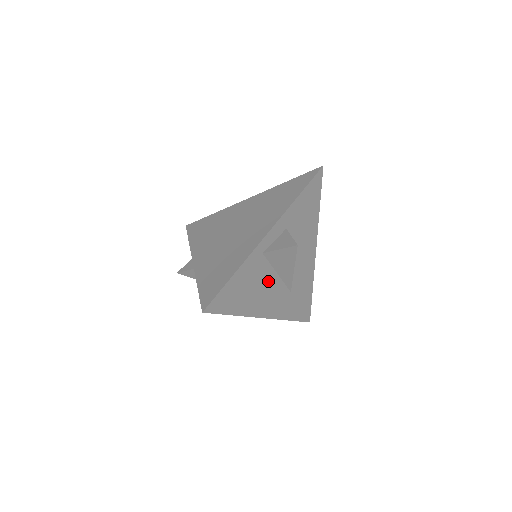
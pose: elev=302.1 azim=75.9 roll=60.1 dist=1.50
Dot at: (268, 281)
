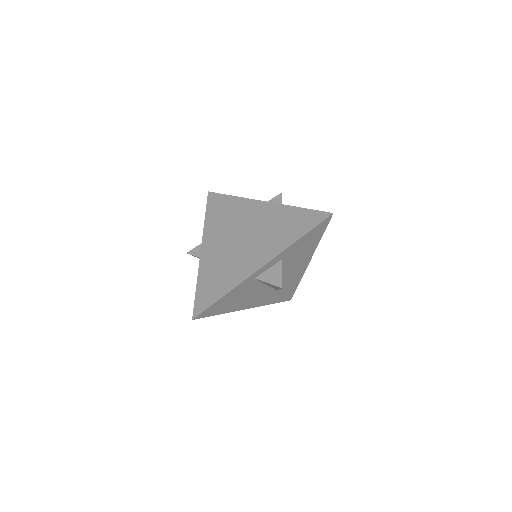
Dot at: (256, 290)
